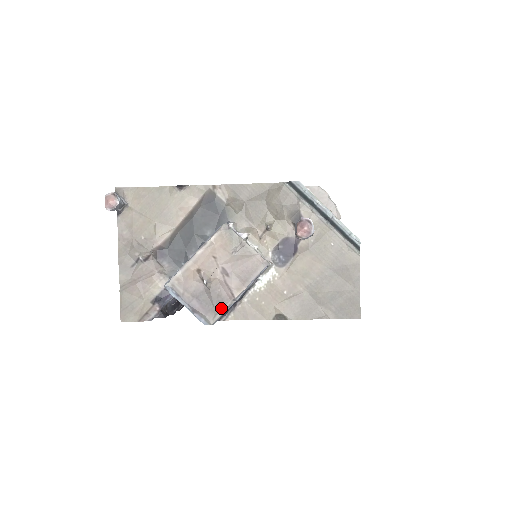
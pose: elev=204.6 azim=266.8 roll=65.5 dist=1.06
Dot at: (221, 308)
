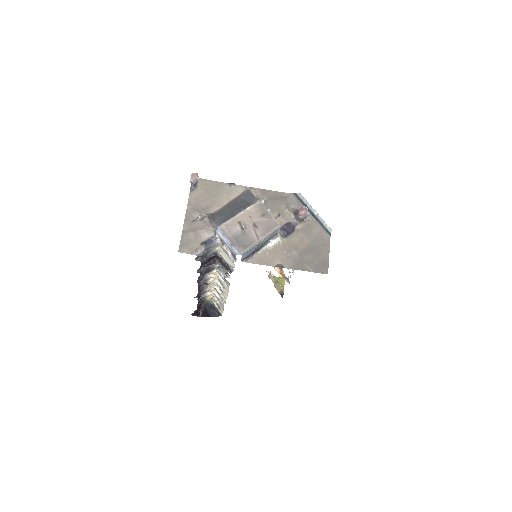
Dot at: (249, 245)
